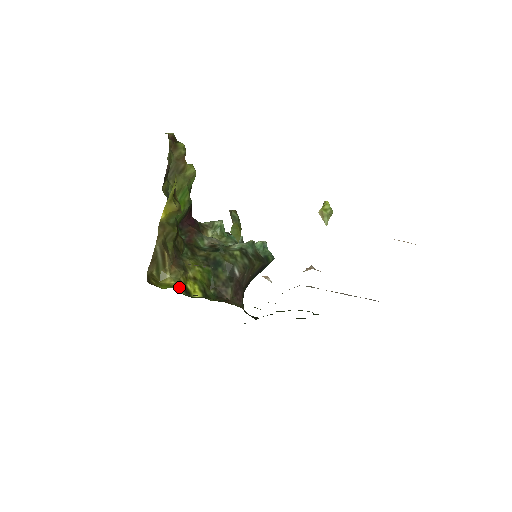
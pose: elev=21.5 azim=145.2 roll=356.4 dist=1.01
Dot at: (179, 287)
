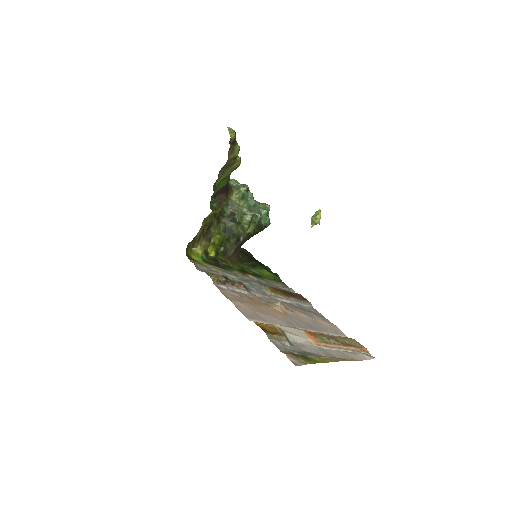
Dot at: (203, 254)
